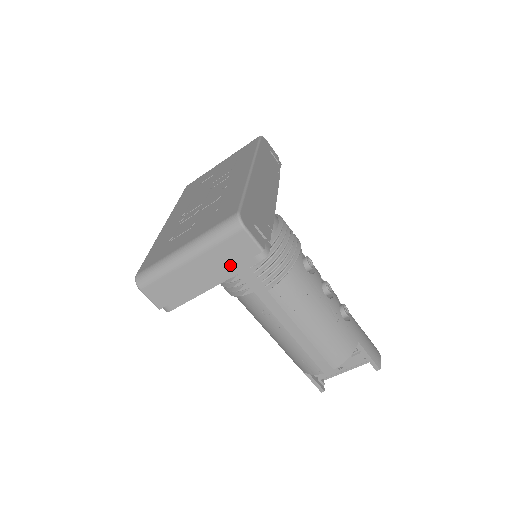
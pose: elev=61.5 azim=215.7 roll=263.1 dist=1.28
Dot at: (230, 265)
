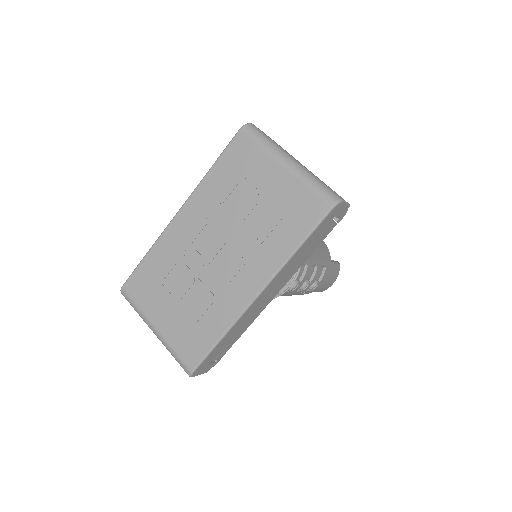
Dot at: occluded
